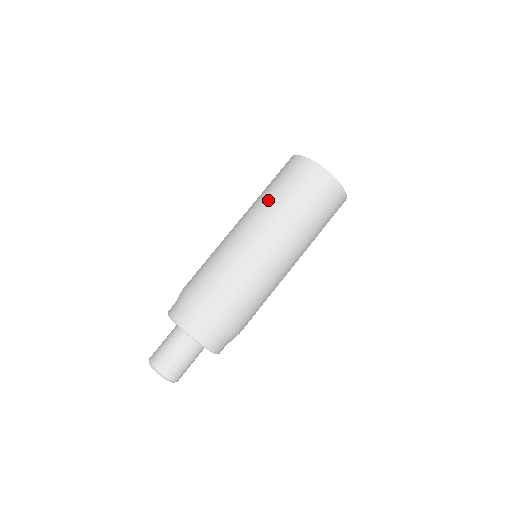
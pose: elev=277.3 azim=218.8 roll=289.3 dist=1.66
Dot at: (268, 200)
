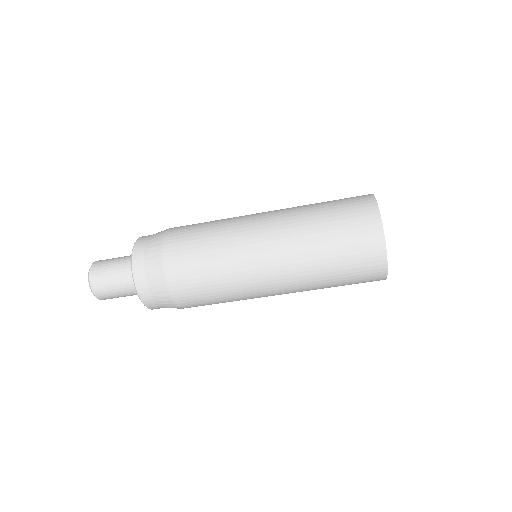
Dot at: (305, 217)
